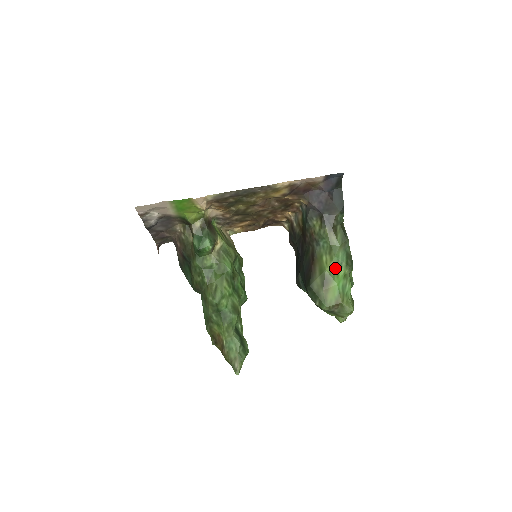
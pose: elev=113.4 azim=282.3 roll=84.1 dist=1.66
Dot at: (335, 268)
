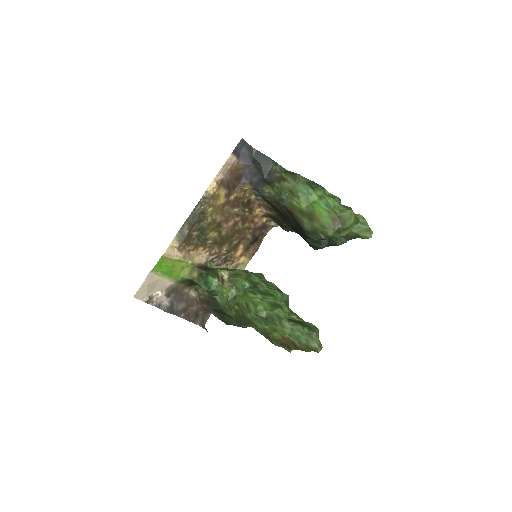
Dot at: (307, 200)
